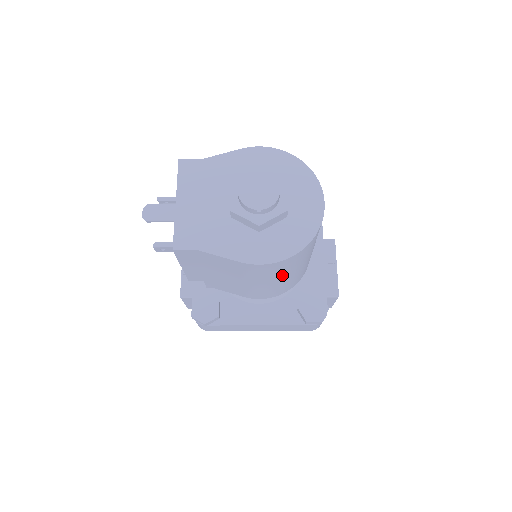
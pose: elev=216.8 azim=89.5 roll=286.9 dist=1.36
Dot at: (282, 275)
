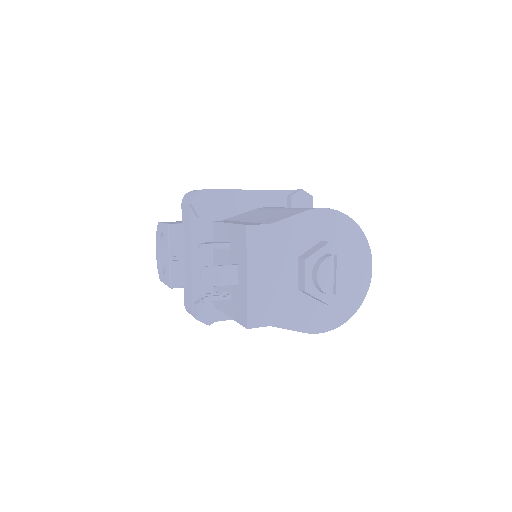
Dot at: occluded
